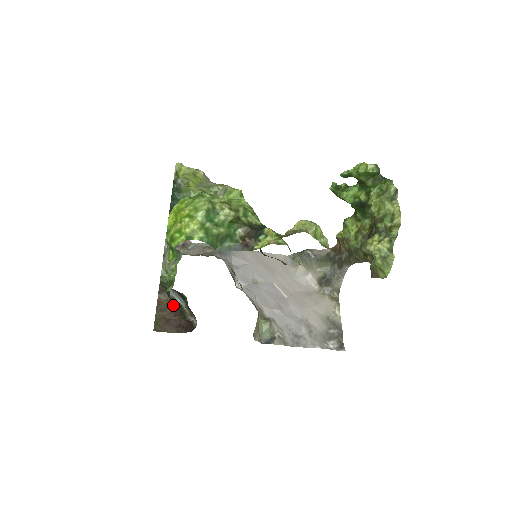
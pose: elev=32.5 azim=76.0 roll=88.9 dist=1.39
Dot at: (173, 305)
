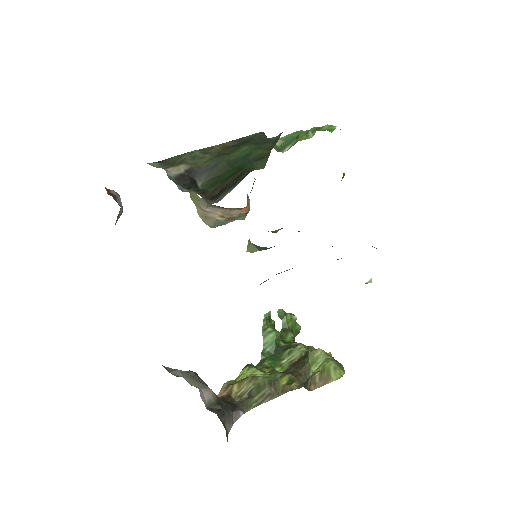
Dot at: occluded
